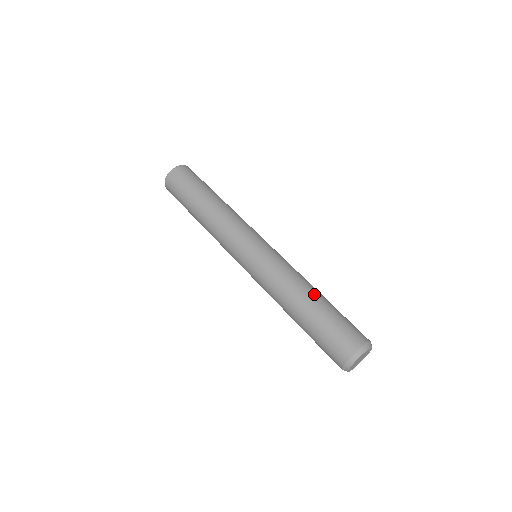
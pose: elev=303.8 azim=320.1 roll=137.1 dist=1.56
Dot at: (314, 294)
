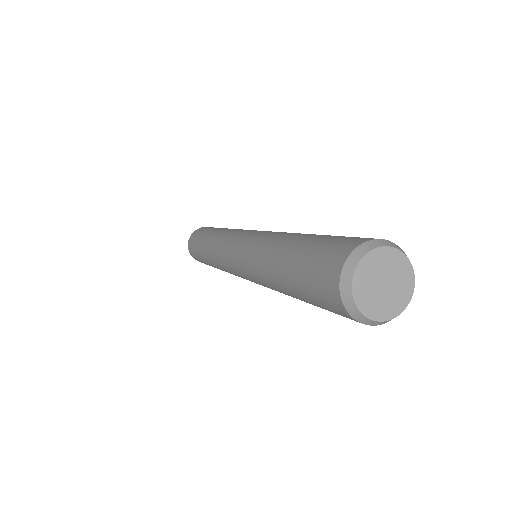
Dot at: occluded
